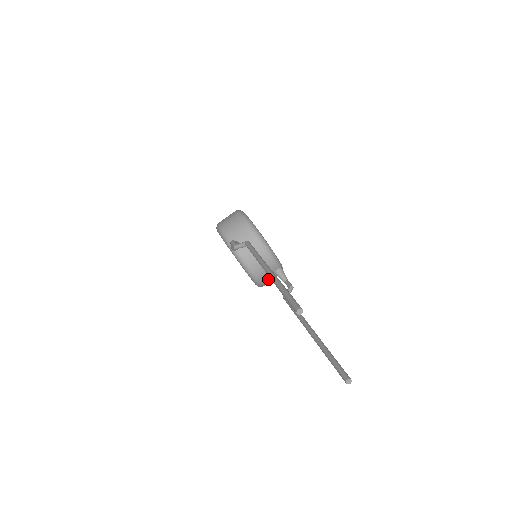
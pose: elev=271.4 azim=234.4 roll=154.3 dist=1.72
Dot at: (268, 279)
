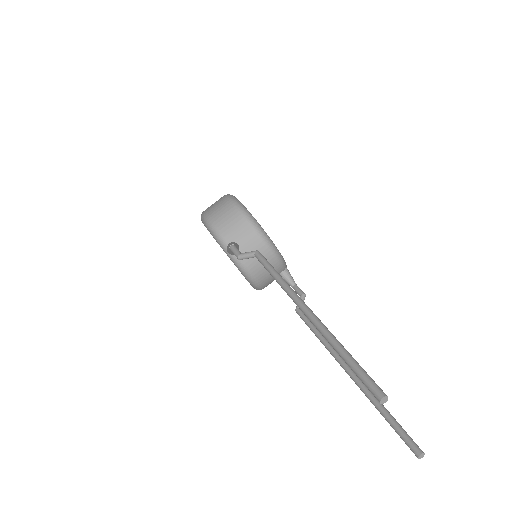
Dot at: (270, 282)
